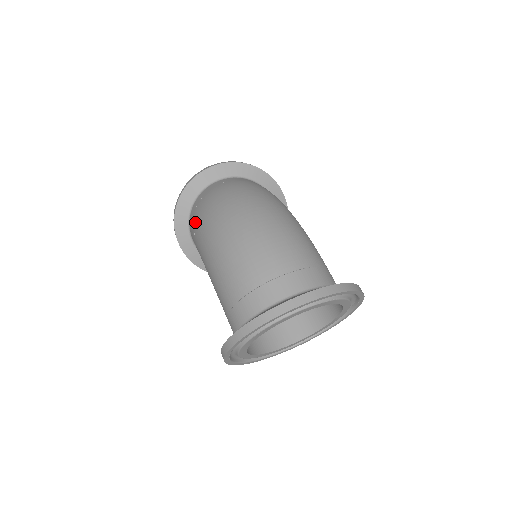
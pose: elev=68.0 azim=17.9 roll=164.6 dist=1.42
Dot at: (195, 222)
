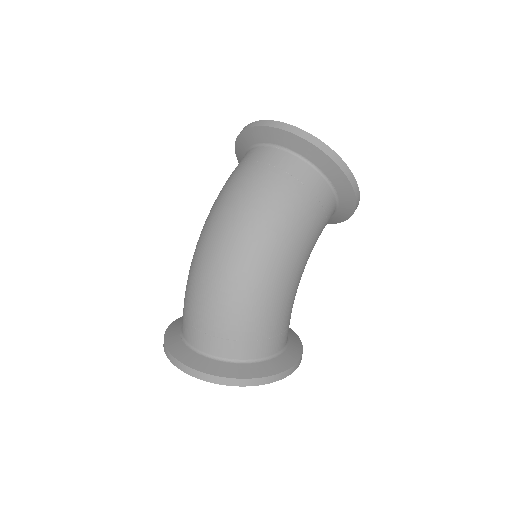
Dot at: occluded
